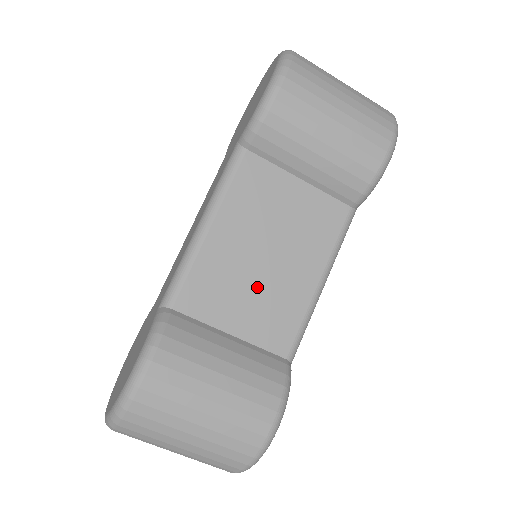
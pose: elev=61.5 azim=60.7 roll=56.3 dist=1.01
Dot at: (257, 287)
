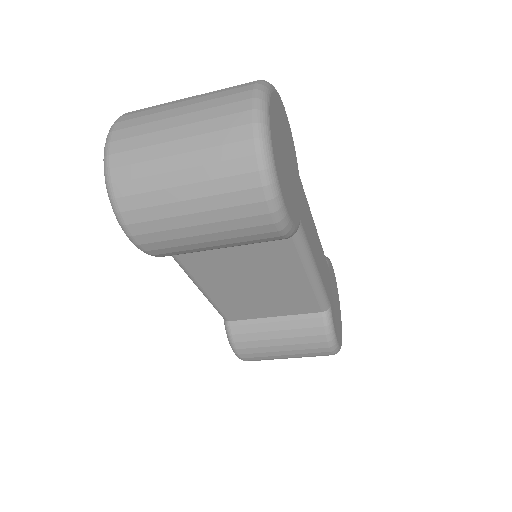
Dot at: (266, 298)
